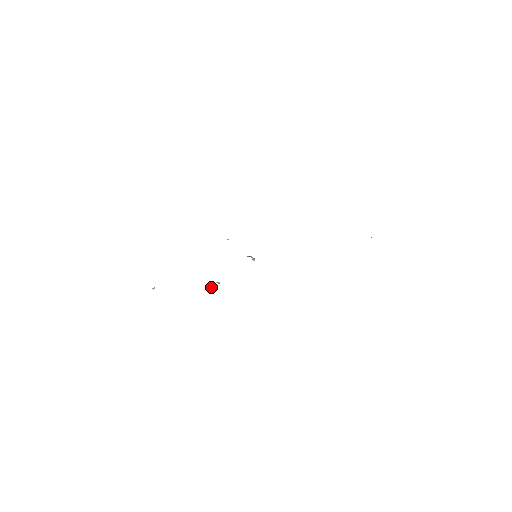
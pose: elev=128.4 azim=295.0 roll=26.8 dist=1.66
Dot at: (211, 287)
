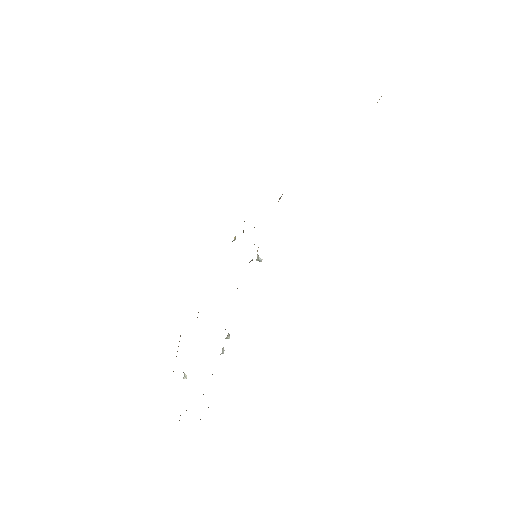
Dot at: occluded
